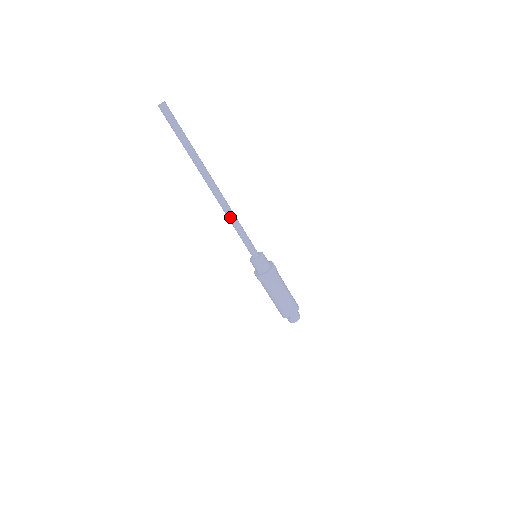
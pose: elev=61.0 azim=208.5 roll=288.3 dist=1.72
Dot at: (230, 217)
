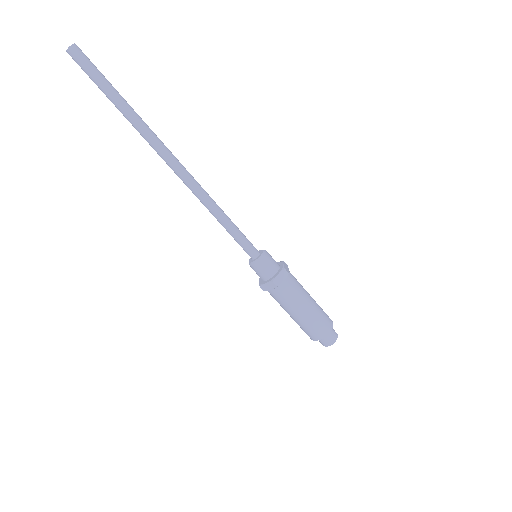
Dot at: (205, 204)
